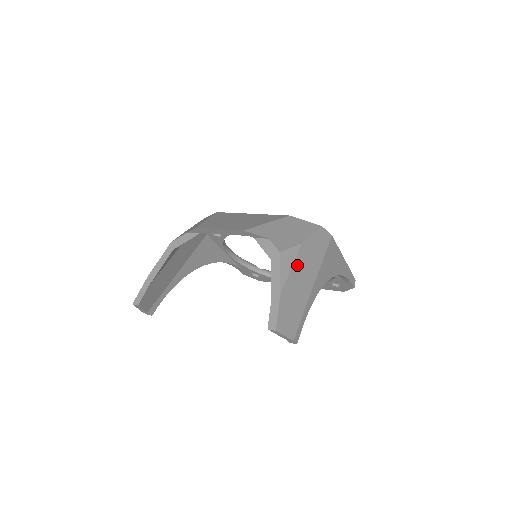
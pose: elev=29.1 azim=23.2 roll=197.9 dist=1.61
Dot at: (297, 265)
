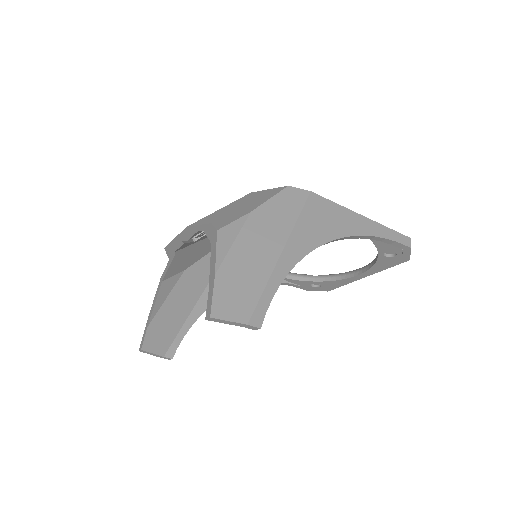
Dot at: (245, 237)
